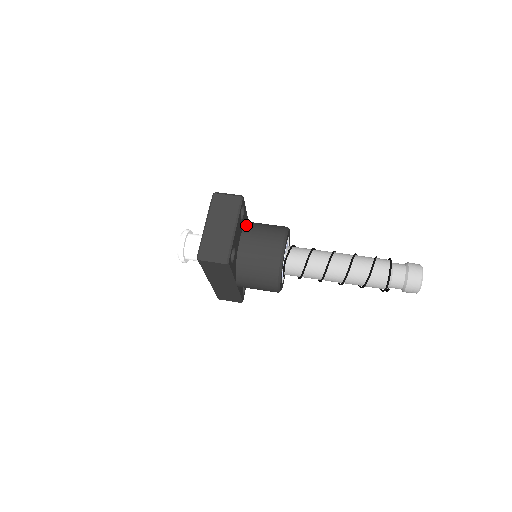
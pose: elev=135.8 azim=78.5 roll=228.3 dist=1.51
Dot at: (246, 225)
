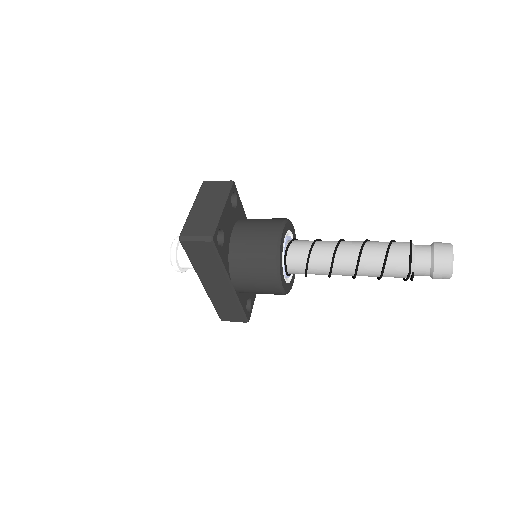
Dot at: (242, 219)
